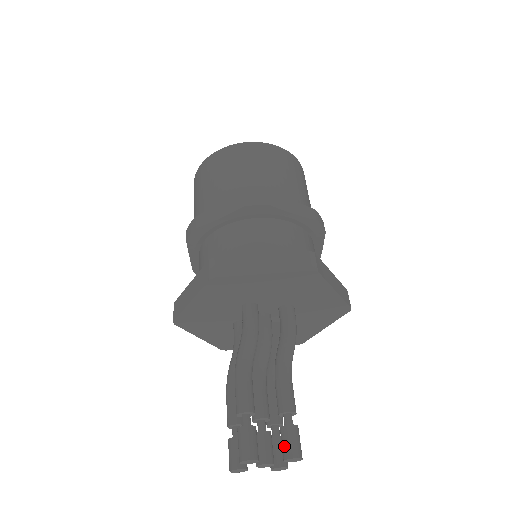
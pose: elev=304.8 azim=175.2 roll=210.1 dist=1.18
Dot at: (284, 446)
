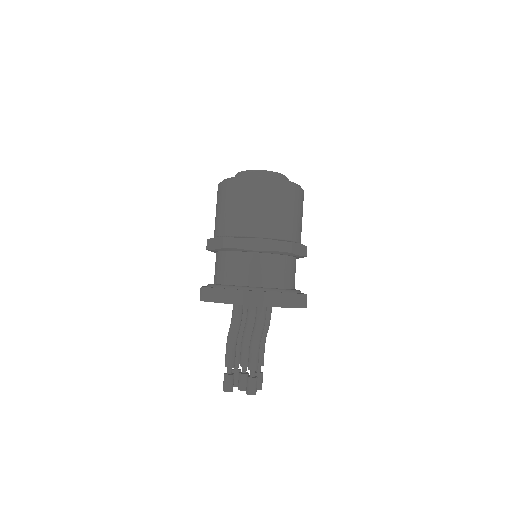
Dot at: (246, 387)
